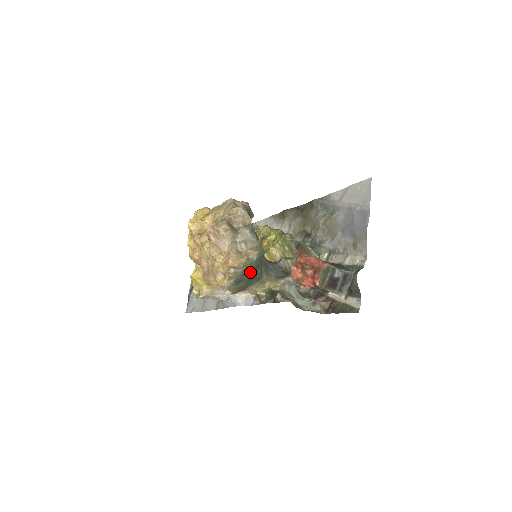
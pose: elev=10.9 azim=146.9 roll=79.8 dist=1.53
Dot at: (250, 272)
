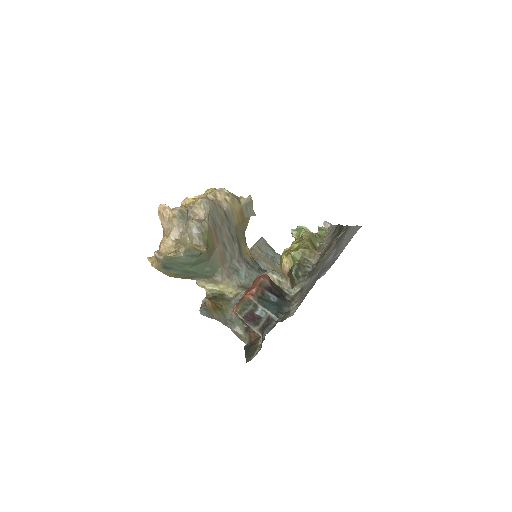
Dot at: (181, 265)
